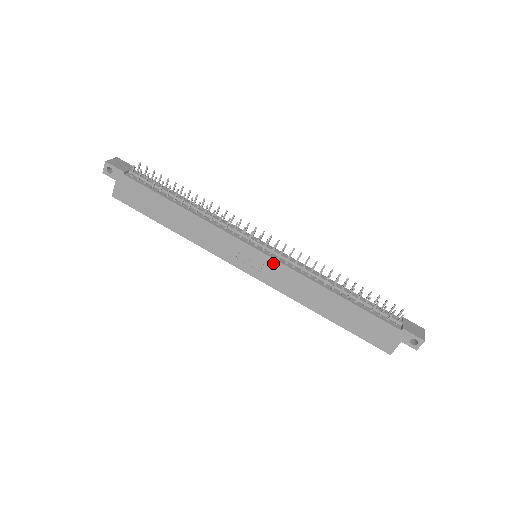
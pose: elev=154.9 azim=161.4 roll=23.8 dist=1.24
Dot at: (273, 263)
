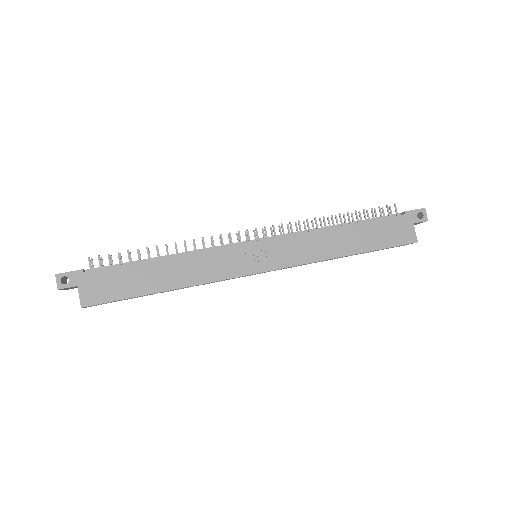
Dot at: (275, 242)
